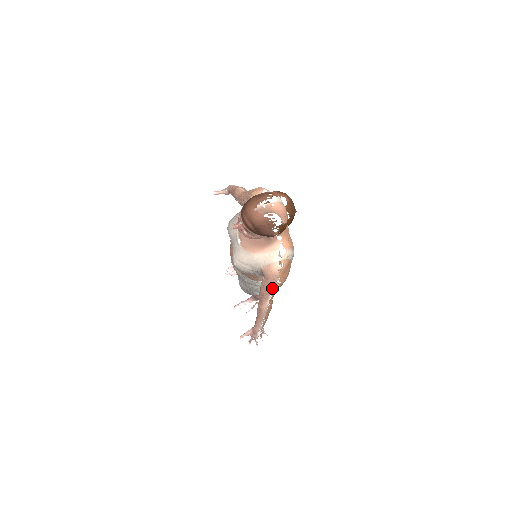
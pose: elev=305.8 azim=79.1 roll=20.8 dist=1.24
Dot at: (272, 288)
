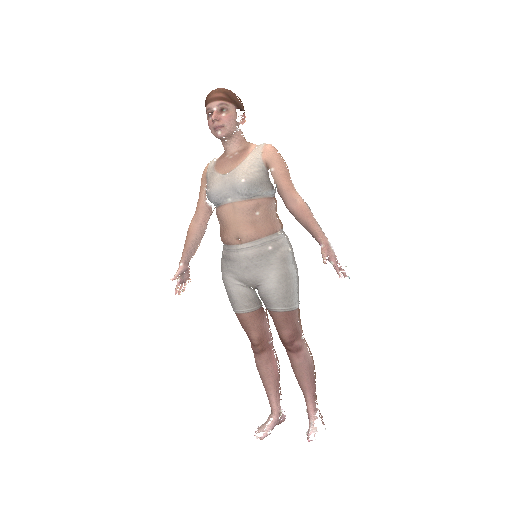
Dot at: (285, 170)
